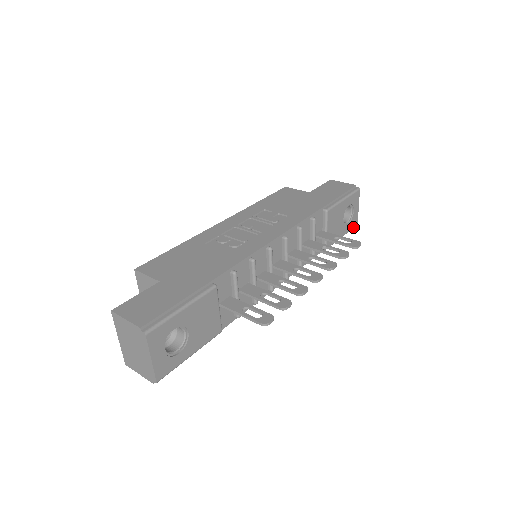
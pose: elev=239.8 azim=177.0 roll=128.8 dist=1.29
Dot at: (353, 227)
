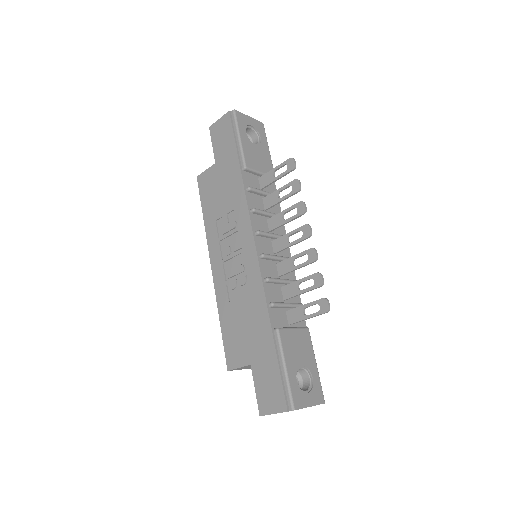
Dot at: (264, 131)
